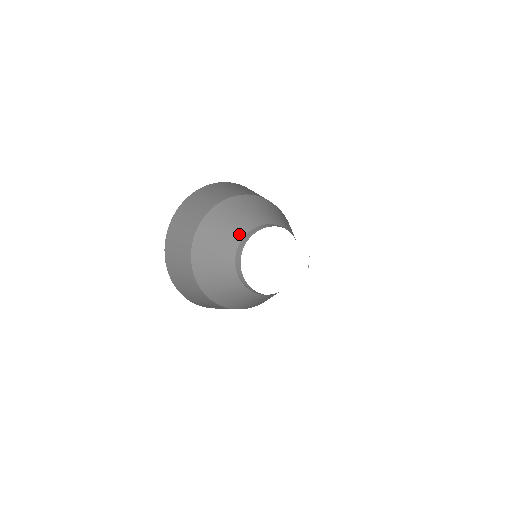
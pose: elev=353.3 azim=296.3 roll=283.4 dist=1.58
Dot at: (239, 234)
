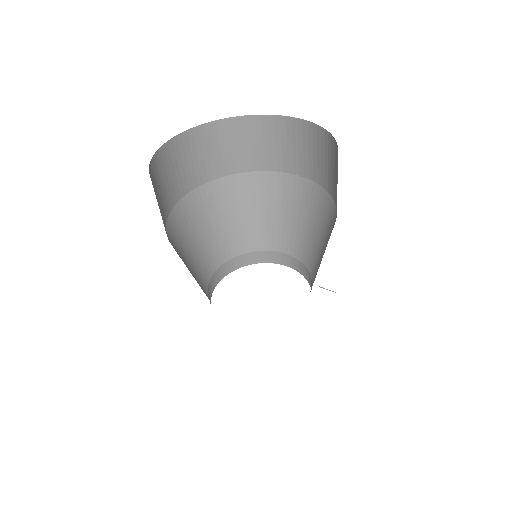
Dot at: (218, 256)
